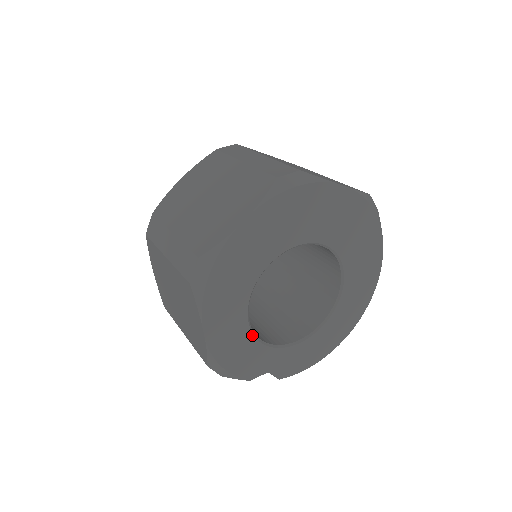
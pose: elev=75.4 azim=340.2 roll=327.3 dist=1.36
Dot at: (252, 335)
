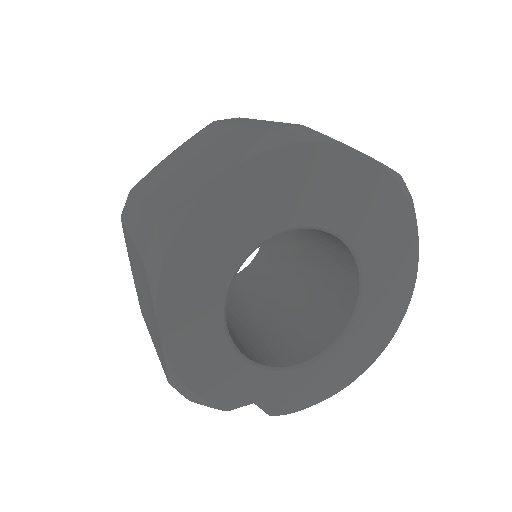
Dot at: (230, 346)
